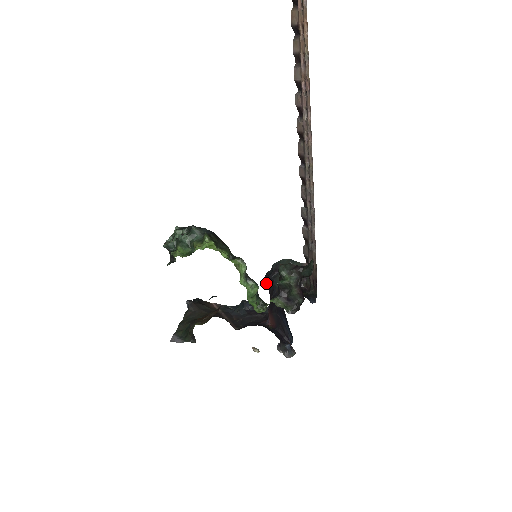
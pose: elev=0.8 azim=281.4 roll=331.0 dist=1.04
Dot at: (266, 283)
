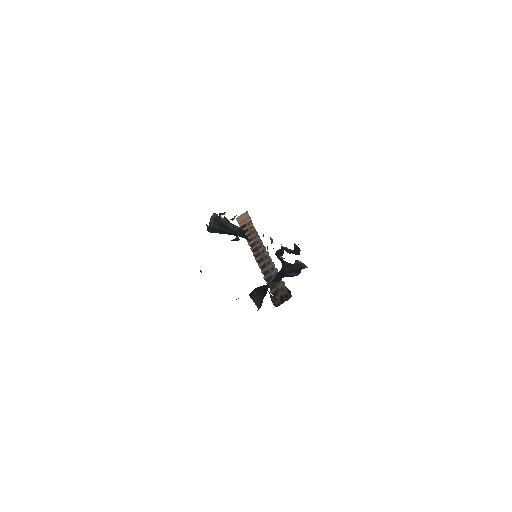
Dot at: (252, 295)
